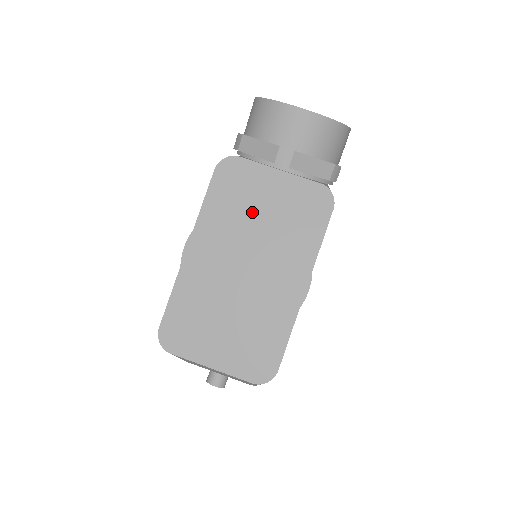
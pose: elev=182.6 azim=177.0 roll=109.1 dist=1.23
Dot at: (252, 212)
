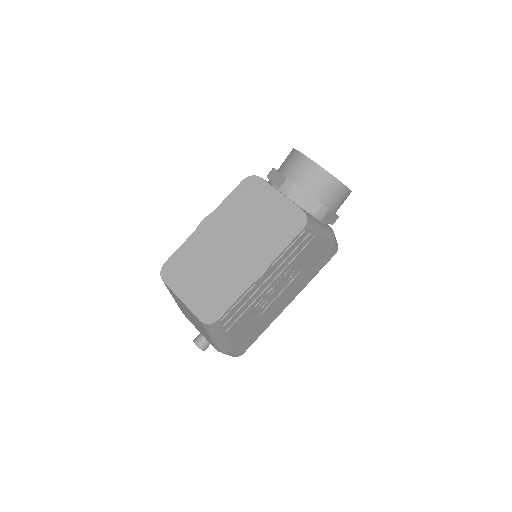
Dot at: (252, 213)
